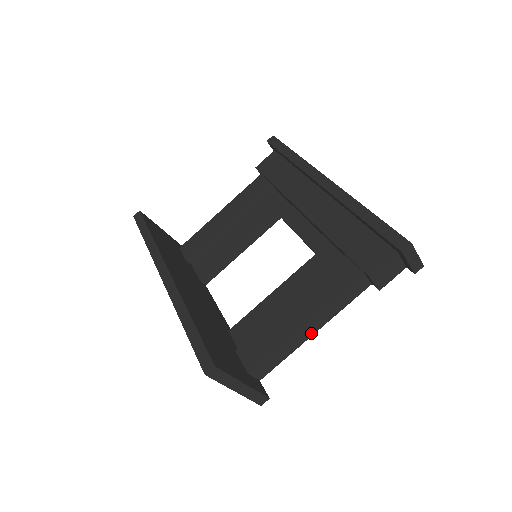
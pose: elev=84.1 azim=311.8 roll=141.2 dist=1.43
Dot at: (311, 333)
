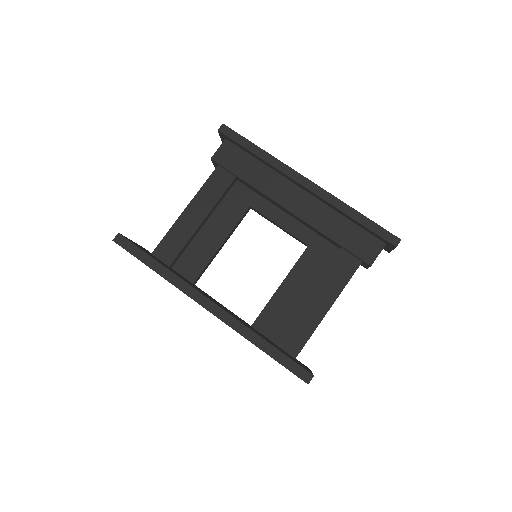
Dot at: occluded
